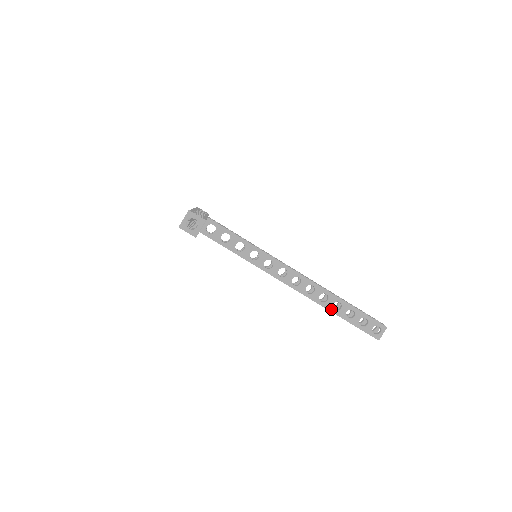
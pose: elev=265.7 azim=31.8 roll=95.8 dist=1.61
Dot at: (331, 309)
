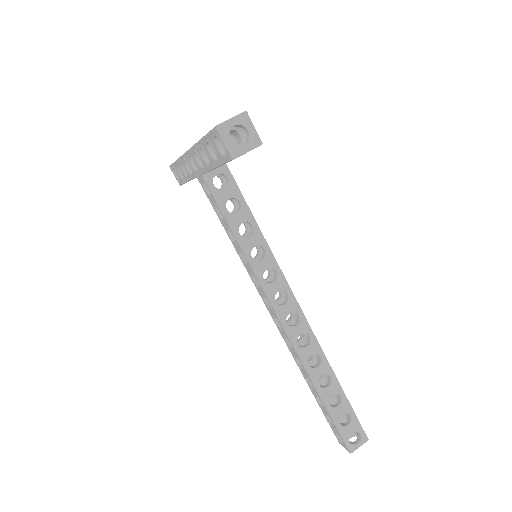
Dot at: (316, 381)
